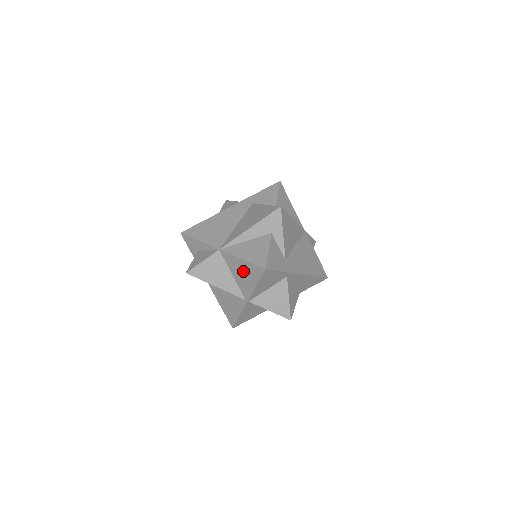
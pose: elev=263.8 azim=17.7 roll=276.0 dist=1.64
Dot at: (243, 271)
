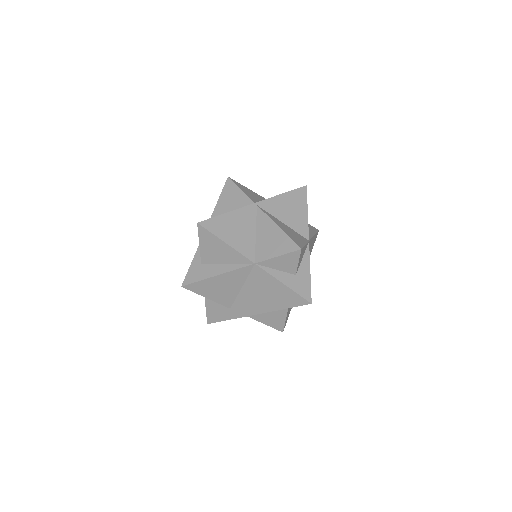
Dot at: occluded
